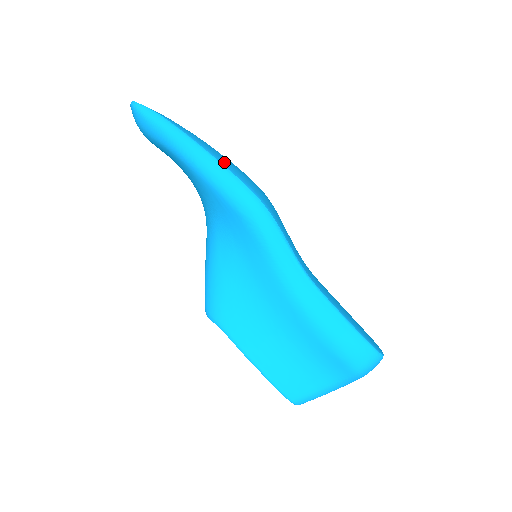
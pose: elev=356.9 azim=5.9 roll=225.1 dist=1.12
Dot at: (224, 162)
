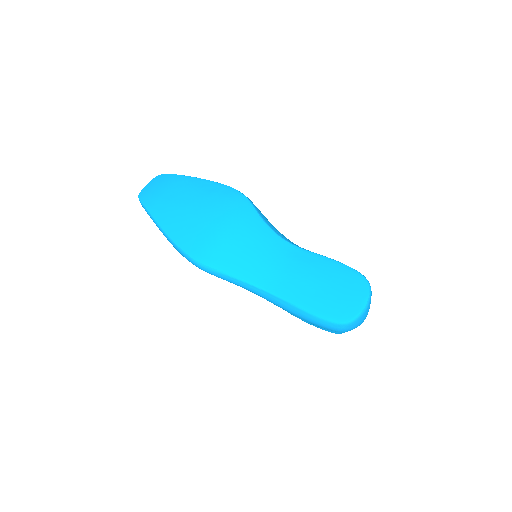
Dot at: (179, 238)
